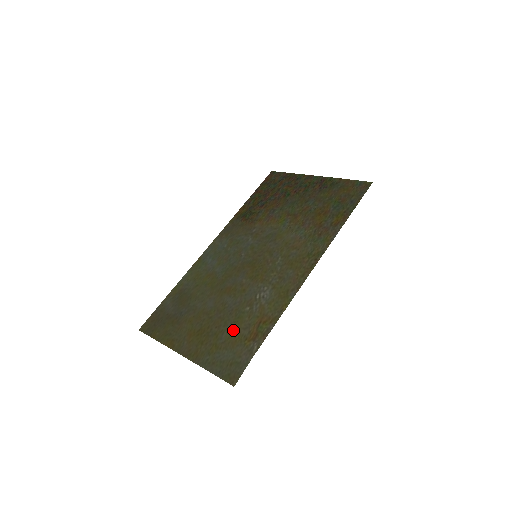
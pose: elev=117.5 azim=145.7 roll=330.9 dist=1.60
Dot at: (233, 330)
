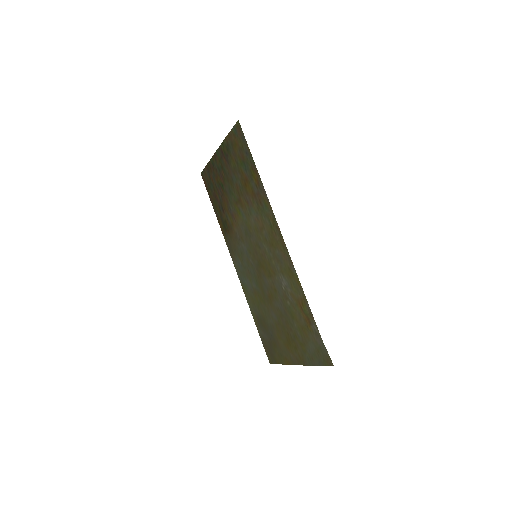
Dot at: (297, 326)
